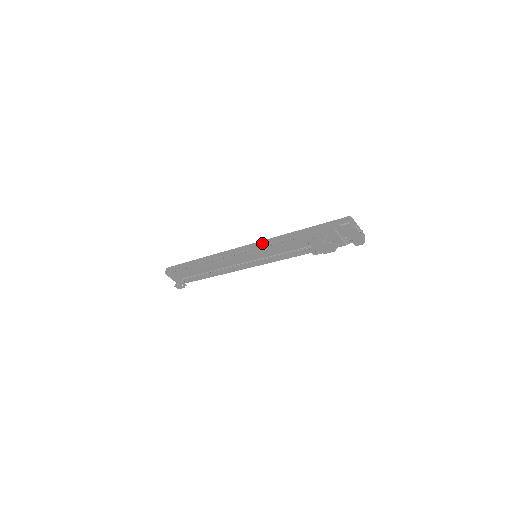
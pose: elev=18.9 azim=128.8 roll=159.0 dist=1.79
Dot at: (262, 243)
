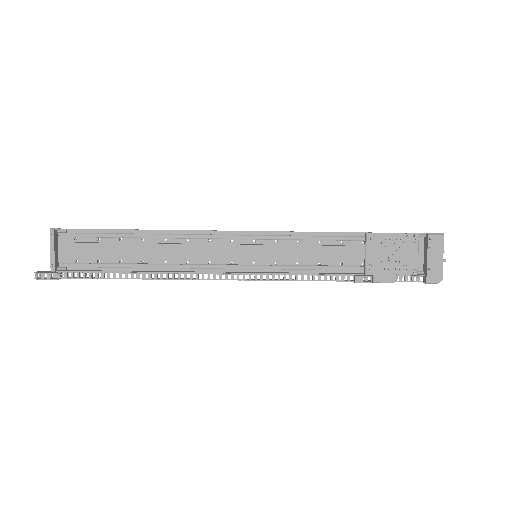
Dot at: (288, 231)
